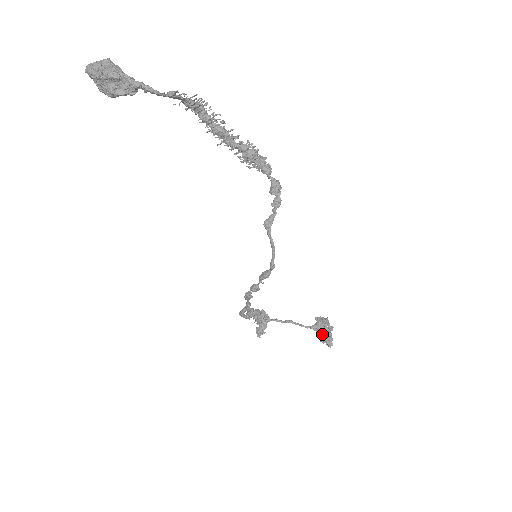
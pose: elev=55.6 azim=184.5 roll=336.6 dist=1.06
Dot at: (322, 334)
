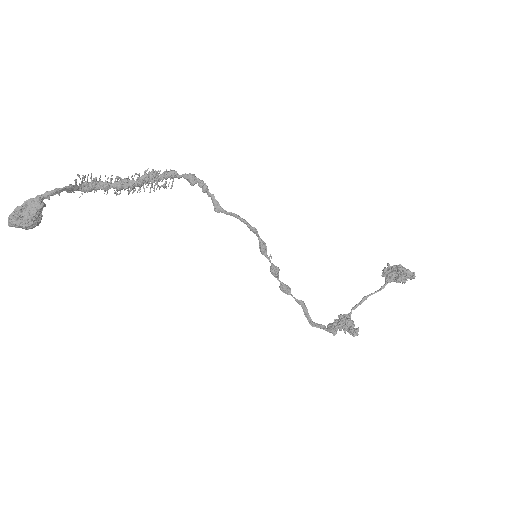
Dot at: (396, 276)
